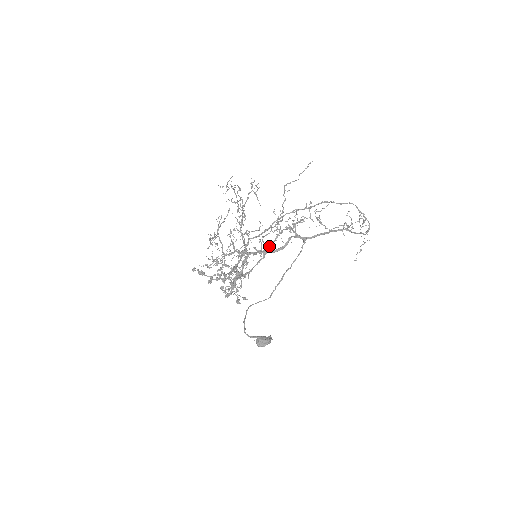
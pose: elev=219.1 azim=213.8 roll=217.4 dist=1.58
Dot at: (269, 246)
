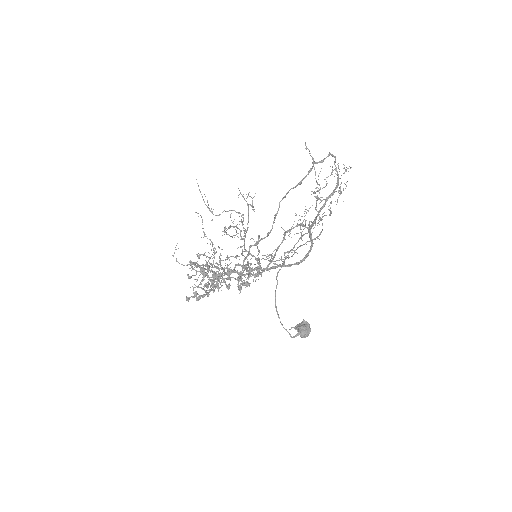
Dot at: (278, 248)
